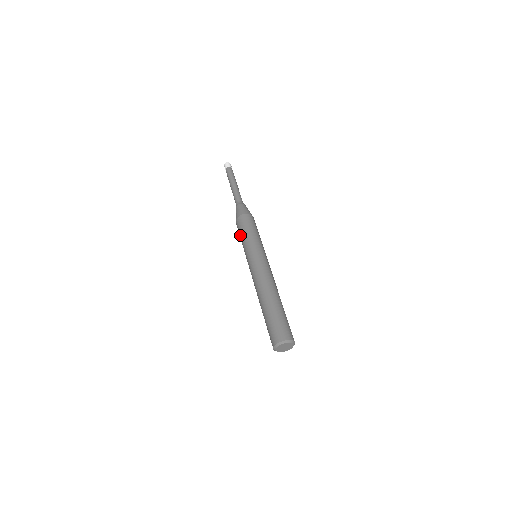
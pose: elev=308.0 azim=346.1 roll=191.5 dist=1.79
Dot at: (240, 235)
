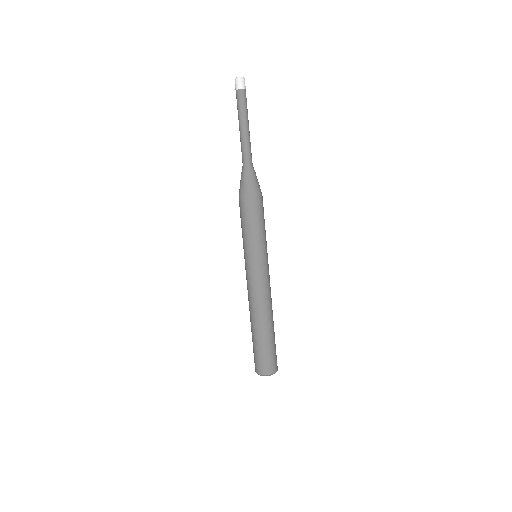
Dot at: (245, 224)
